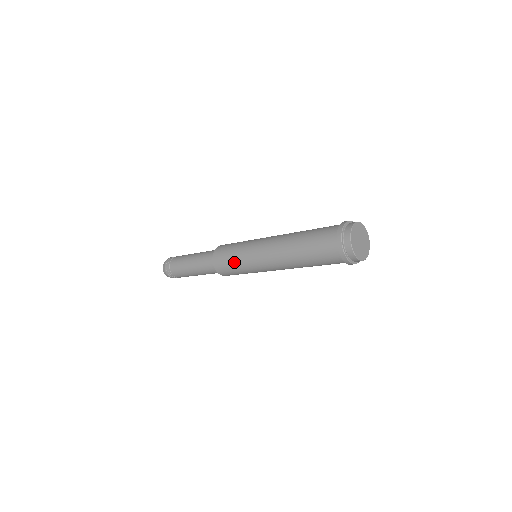
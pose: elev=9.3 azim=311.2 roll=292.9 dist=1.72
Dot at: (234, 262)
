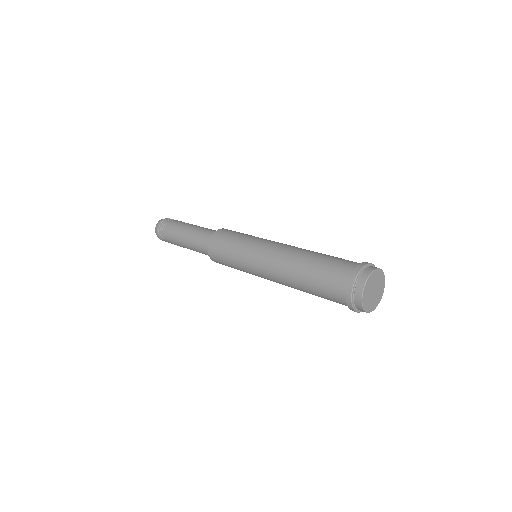
Dot at: occluded
